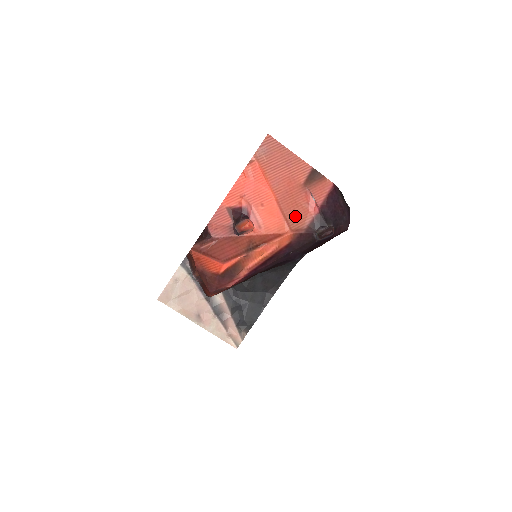
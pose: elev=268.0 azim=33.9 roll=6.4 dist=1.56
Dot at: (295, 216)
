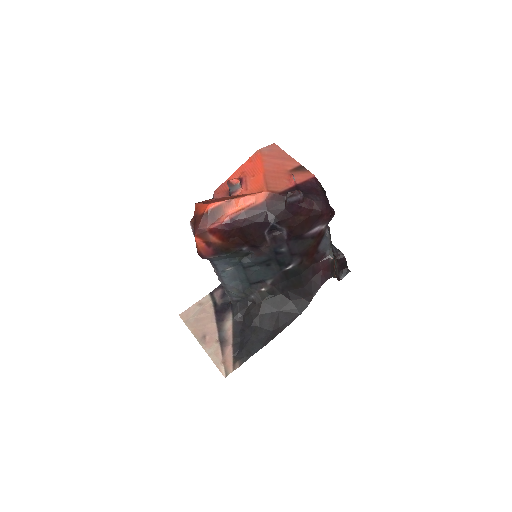
Dot at: (274, 184)
